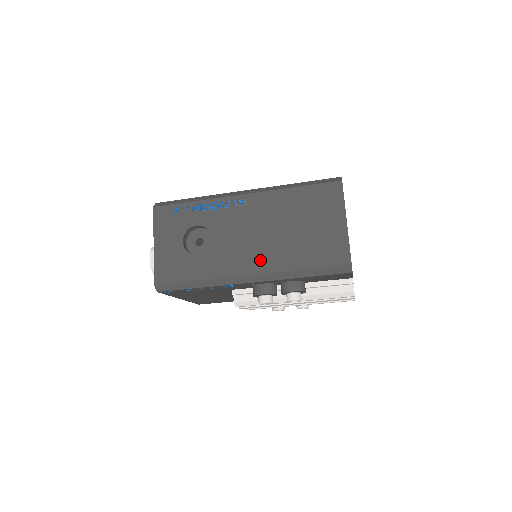
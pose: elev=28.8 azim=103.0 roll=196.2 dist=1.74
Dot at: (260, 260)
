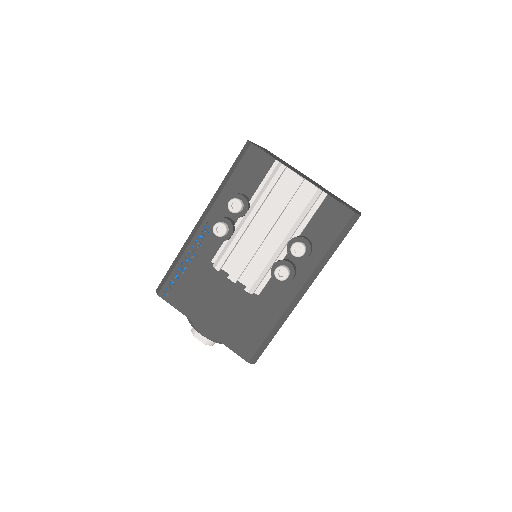
Dot at: occluded
